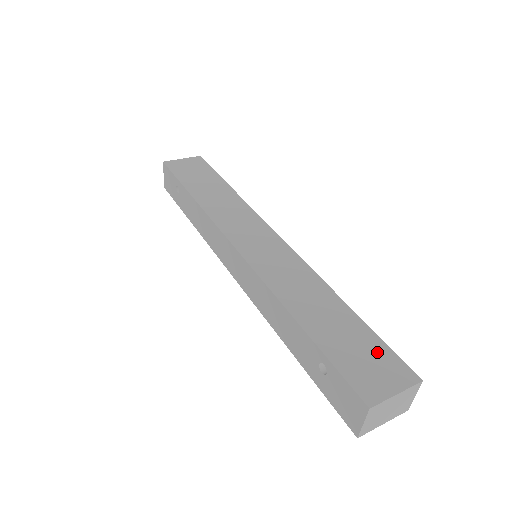
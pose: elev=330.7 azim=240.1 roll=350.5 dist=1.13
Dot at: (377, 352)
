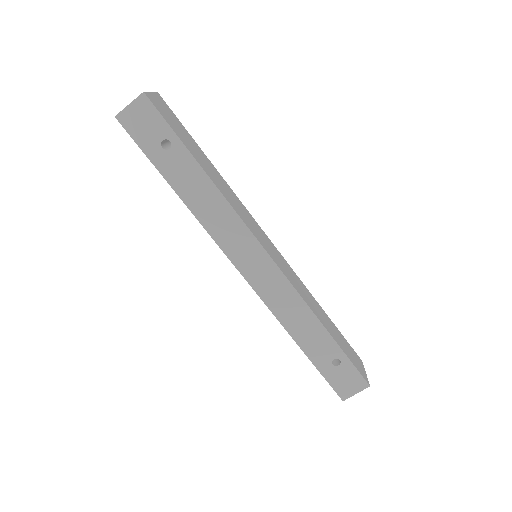
Dot at: (349, 346)
